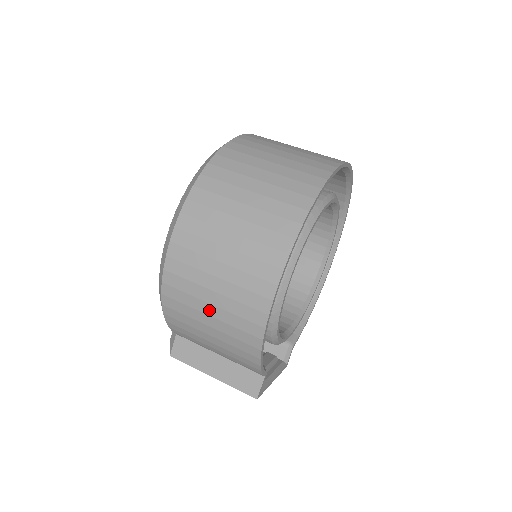
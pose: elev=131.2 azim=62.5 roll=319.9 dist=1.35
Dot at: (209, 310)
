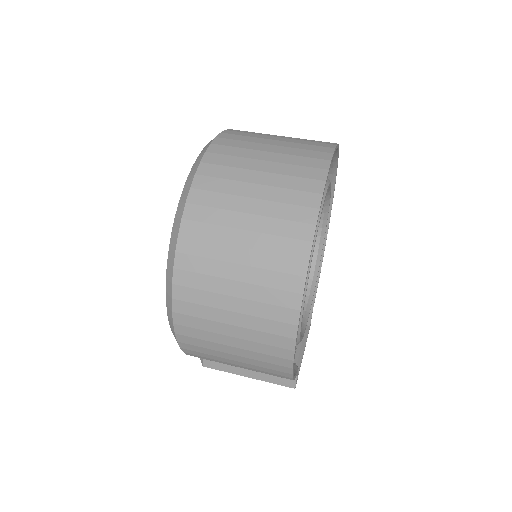
Dot at: (232, 358)
